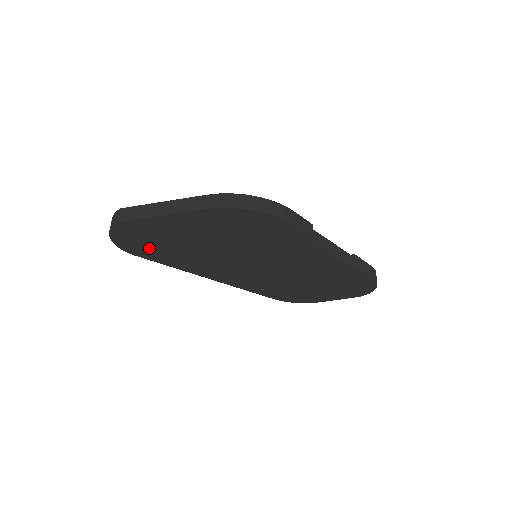
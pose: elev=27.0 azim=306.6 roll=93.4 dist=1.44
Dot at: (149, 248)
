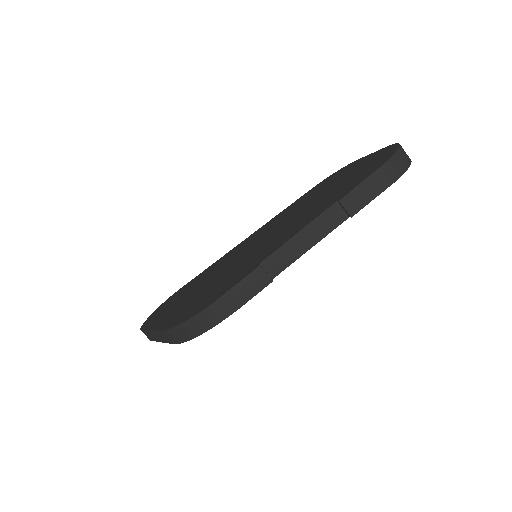
Dot at: occluded
